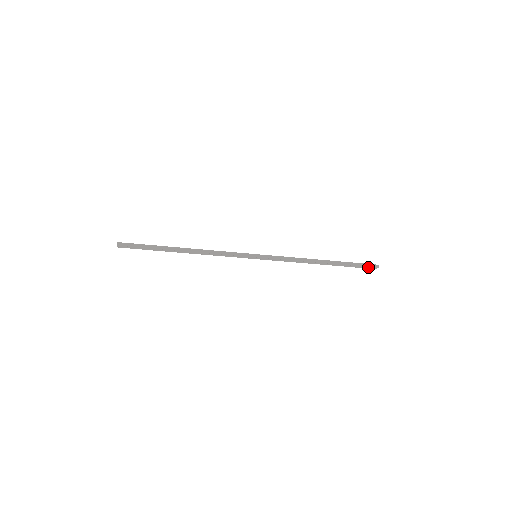
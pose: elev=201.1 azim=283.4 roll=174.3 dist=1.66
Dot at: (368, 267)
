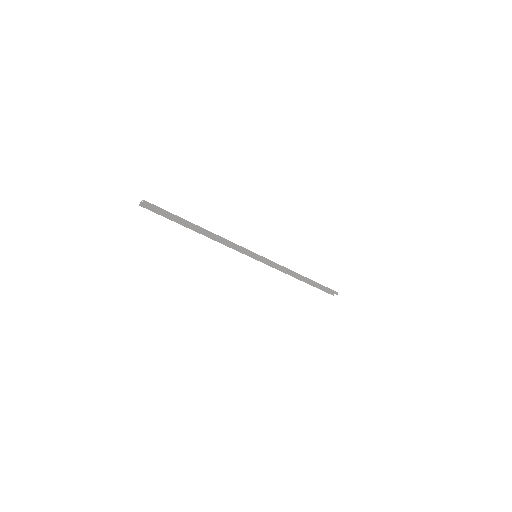
Dot at: (329, 292)
